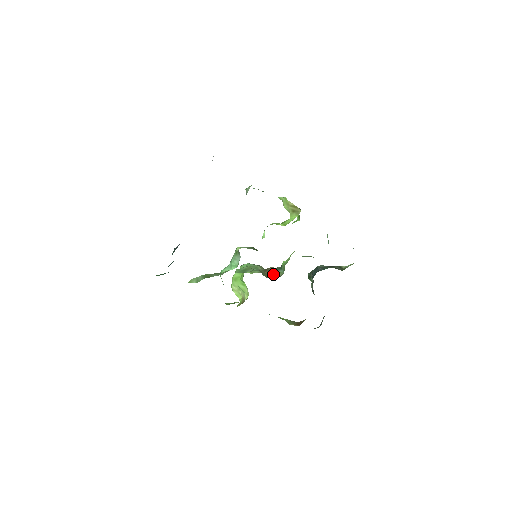
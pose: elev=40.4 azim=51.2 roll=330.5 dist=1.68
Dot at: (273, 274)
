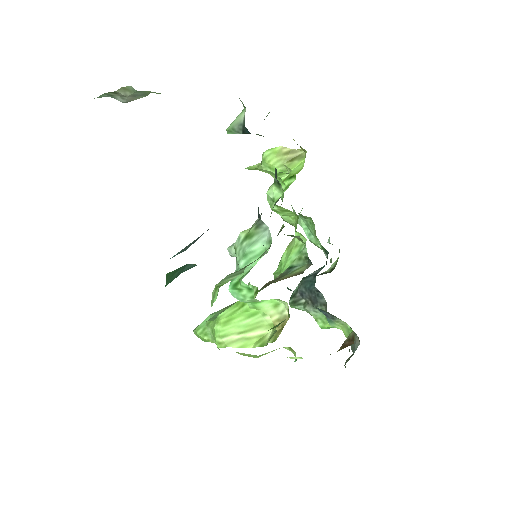
Dot at: (291, 274)
